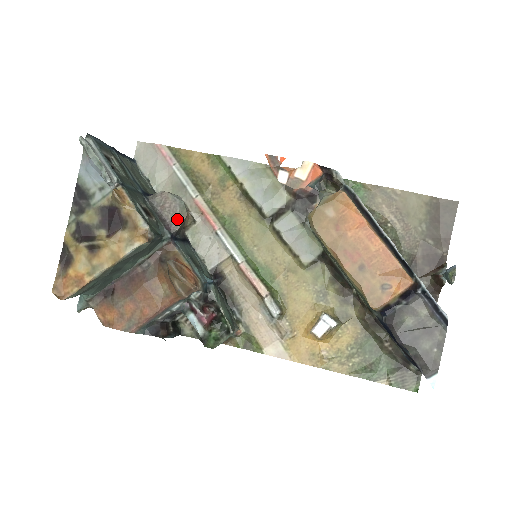
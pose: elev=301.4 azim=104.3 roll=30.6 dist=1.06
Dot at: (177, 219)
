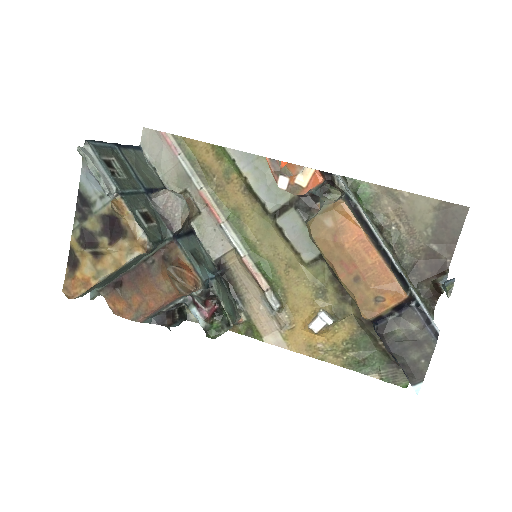
Dot at: (179, 219)
